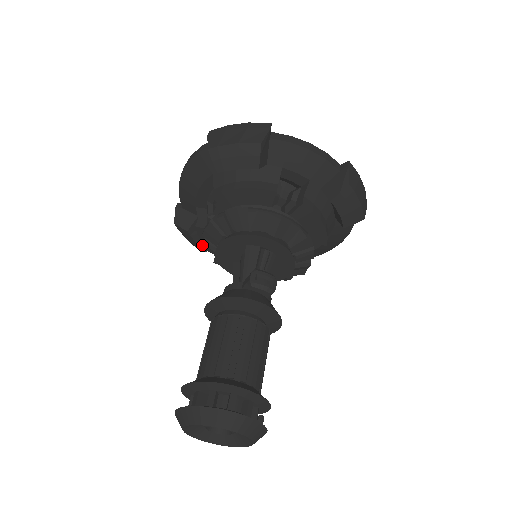
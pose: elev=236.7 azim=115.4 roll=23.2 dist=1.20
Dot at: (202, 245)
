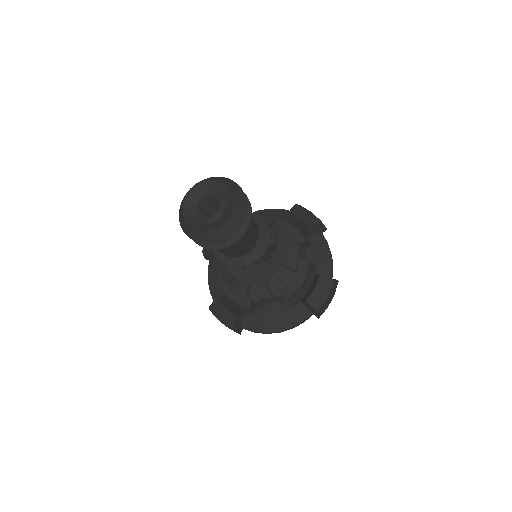
Dot at: occluded
